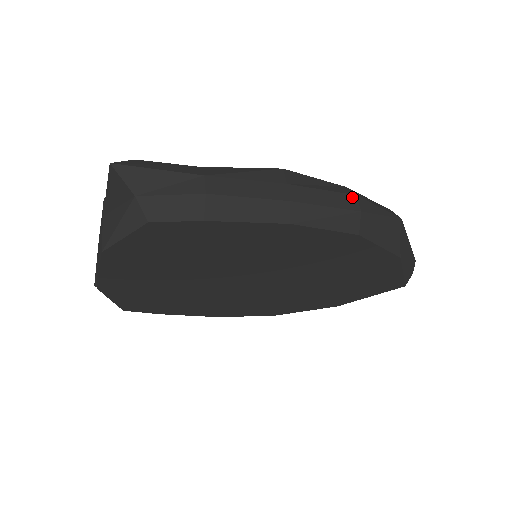
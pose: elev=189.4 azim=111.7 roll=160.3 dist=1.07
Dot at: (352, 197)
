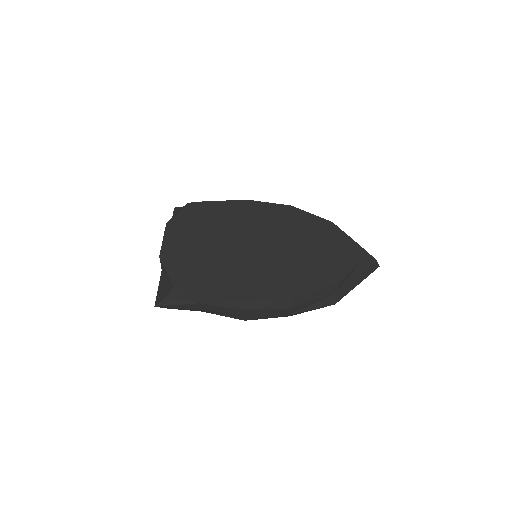
Dot at: occluded
